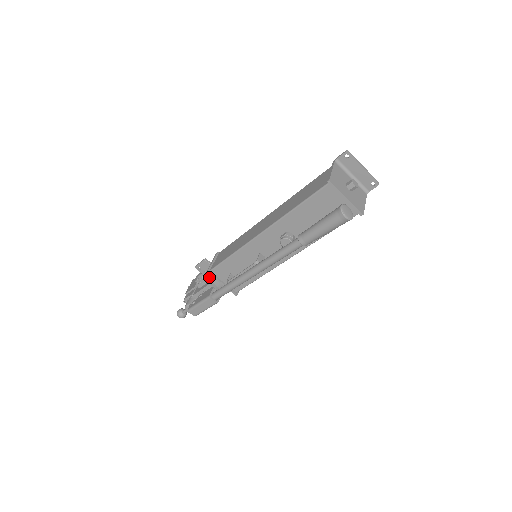
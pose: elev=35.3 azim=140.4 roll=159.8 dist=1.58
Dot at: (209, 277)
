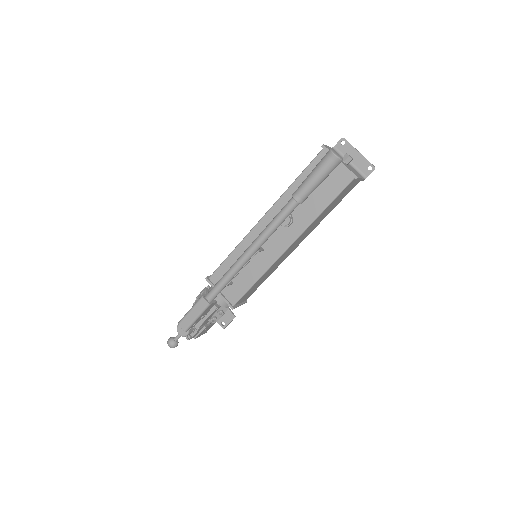
Dot at: occluded
